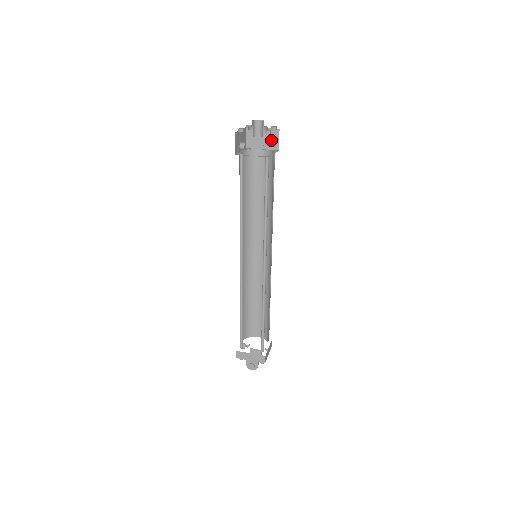
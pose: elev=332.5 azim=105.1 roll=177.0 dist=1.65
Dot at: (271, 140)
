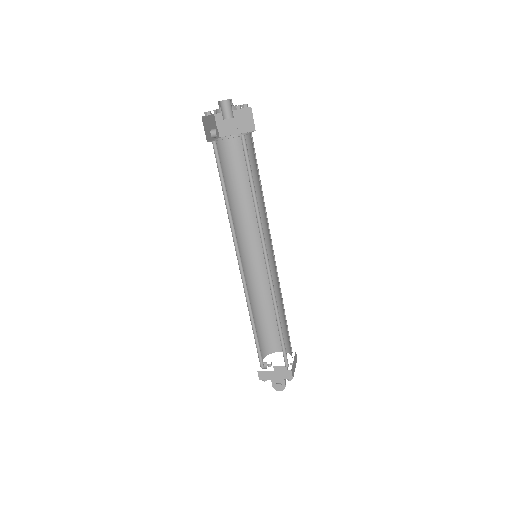
Dot at: (245, 121)
